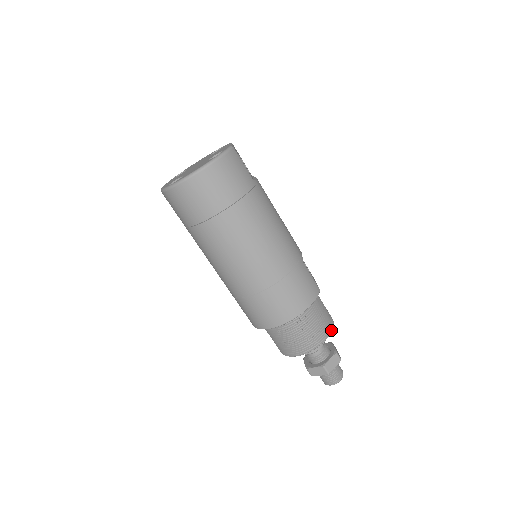
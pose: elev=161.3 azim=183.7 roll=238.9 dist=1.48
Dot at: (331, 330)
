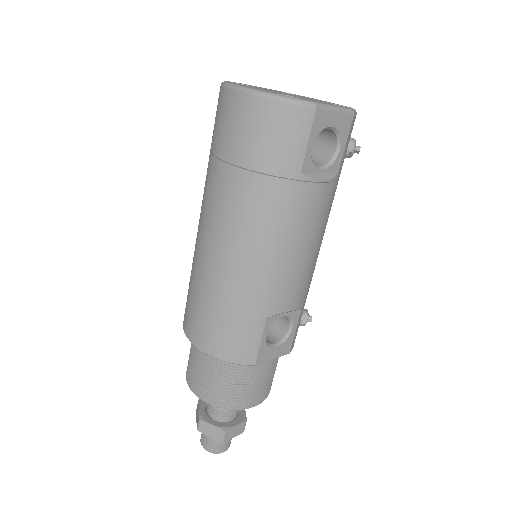
Dot at: (230, 408)
